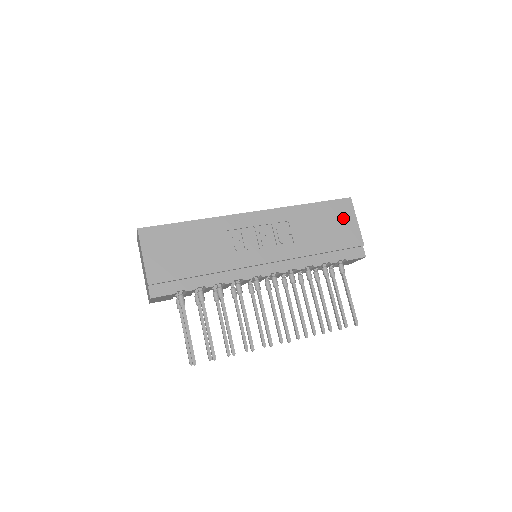
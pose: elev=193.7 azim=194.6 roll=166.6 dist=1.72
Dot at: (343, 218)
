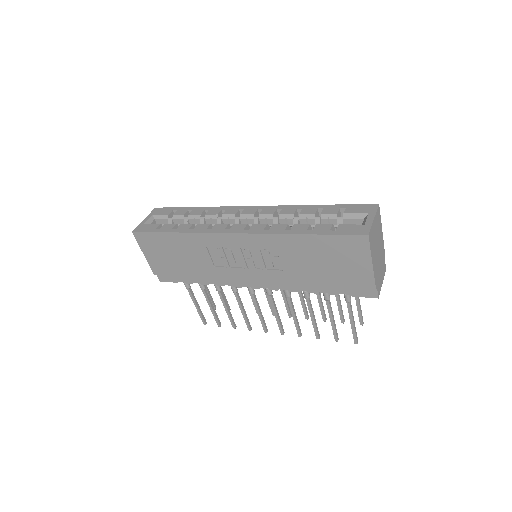
Dot at: (351, 257)
